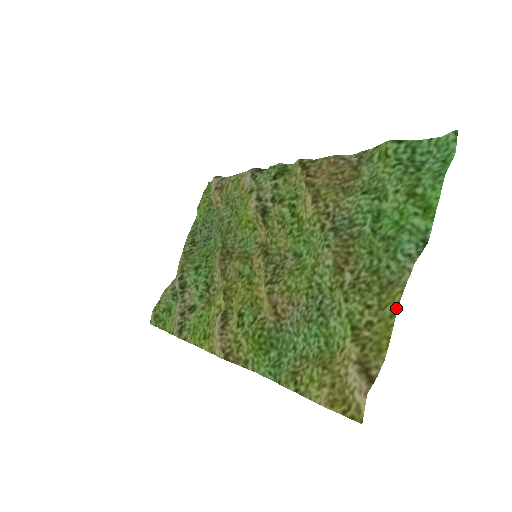
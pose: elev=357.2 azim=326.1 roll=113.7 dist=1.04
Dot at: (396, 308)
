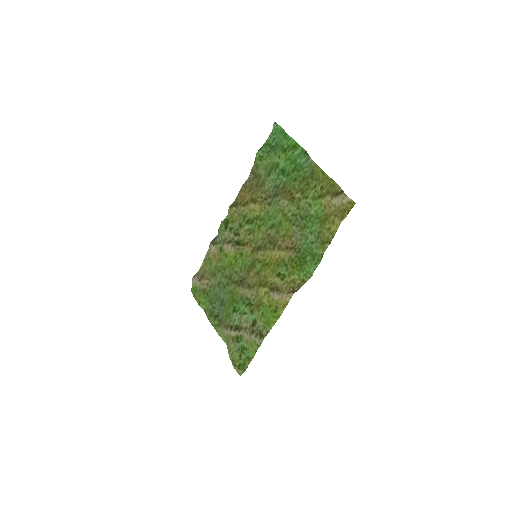
Dot at: (322, 171)
